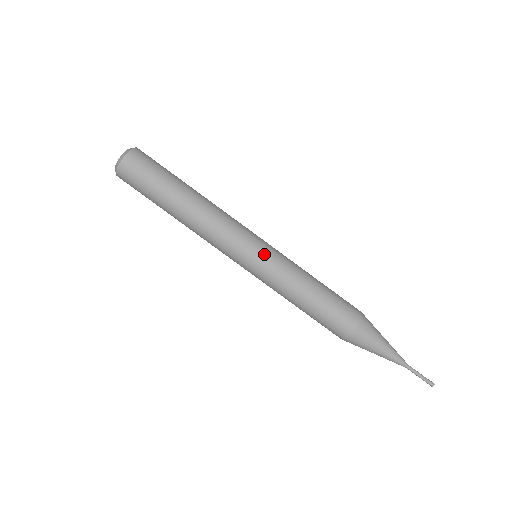
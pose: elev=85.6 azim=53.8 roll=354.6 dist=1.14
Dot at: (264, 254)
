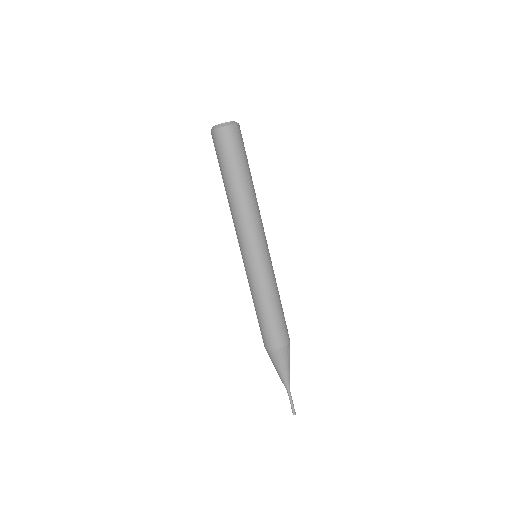
Dot at: (270, 257)
